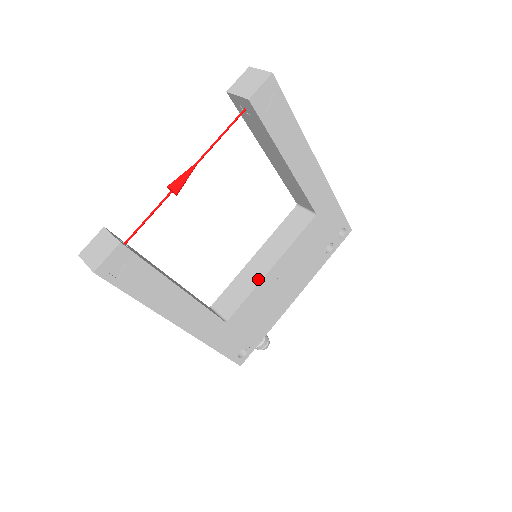
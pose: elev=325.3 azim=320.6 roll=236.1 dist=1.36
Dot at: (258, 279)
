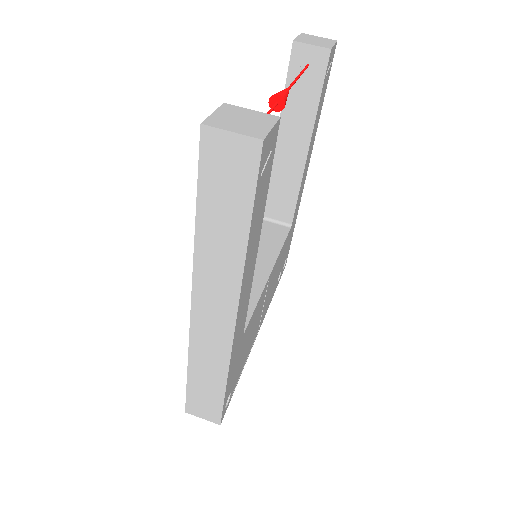
Dot at: (260, 285)
